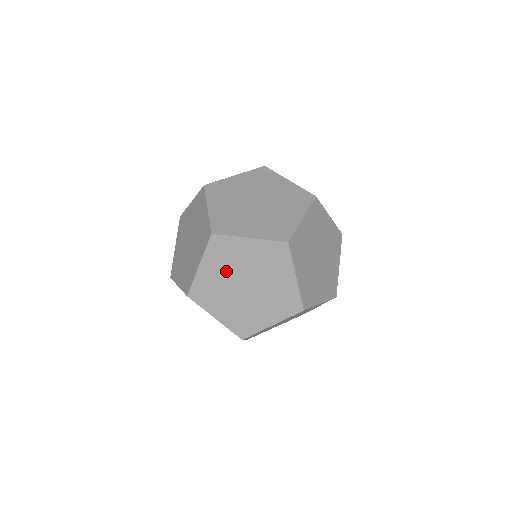
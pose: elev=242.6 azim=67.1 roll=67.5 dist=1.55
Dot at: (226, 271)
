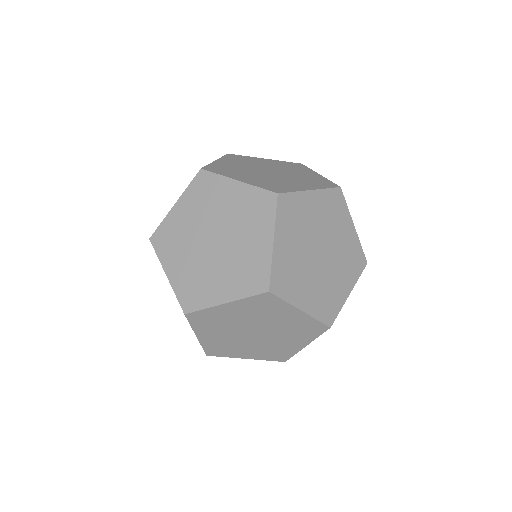
Dot at: (225, 331)
